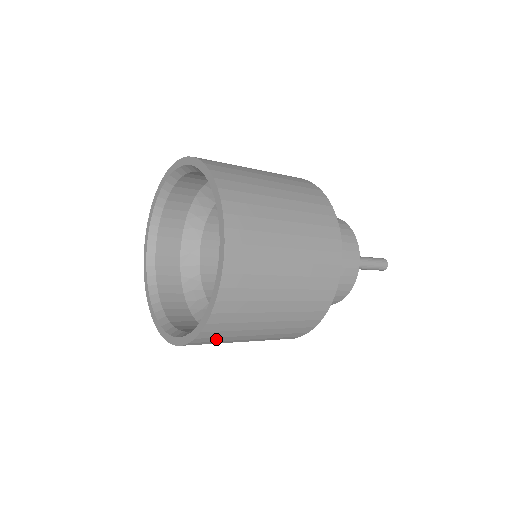
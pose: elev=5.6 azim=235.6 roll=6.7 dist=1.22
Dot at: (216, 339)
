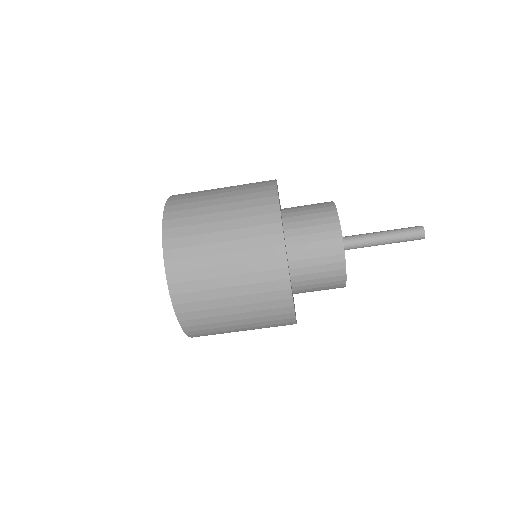
Dot at: (188, 275)
